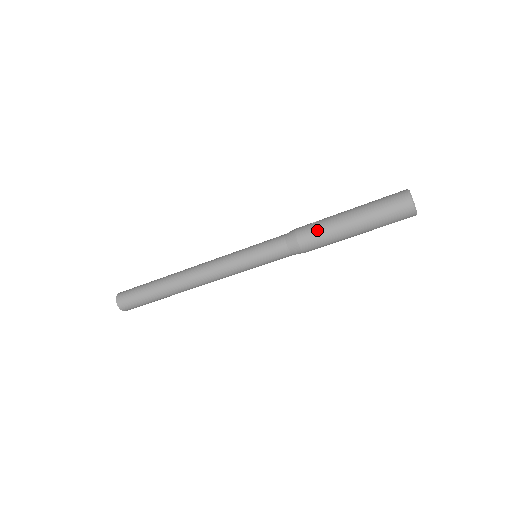
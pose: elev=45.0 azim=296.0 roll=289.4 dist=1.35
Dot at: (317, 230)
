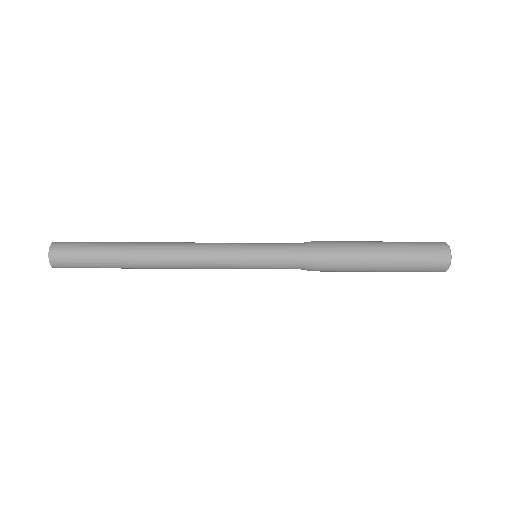
Dot at: (340, 242)
